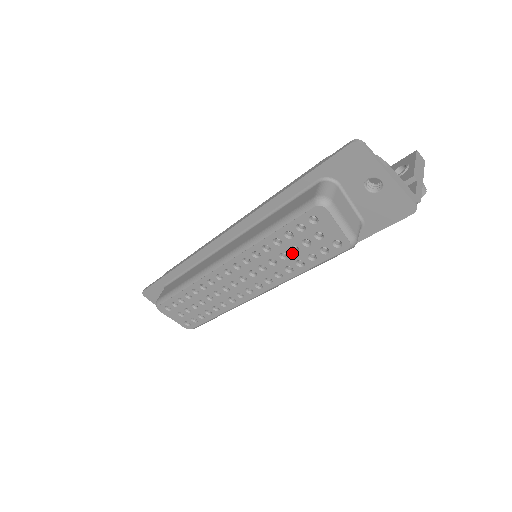
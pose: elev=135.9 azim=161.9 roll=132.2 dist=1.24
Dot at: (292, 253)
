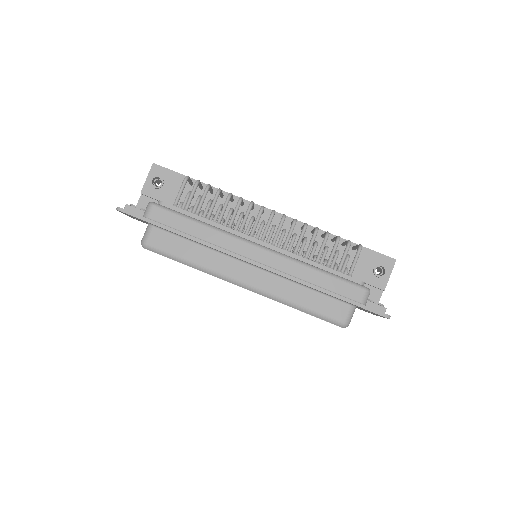
Dot at: occluded
